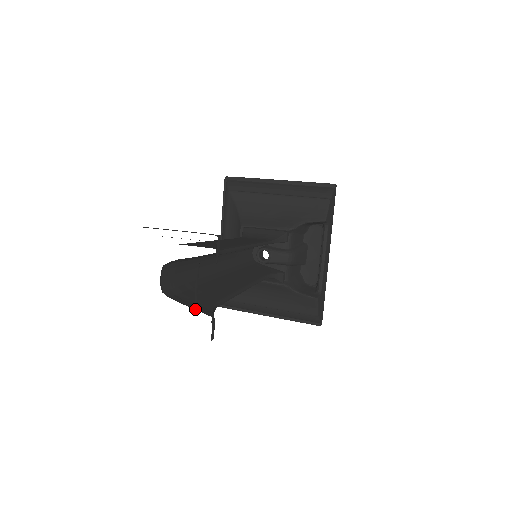
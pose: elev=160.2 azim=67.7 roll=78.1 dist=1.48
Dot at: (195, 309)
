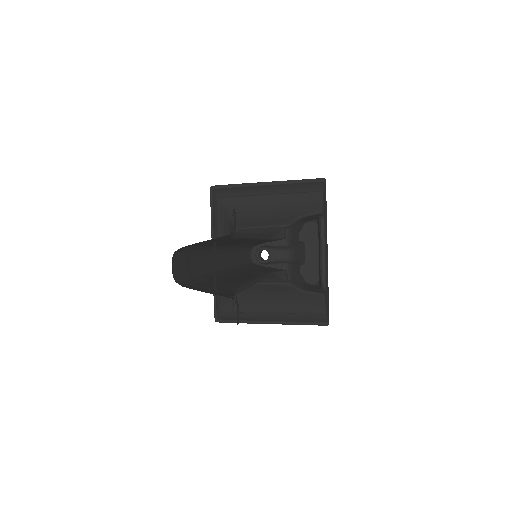
Dot at: occluded
